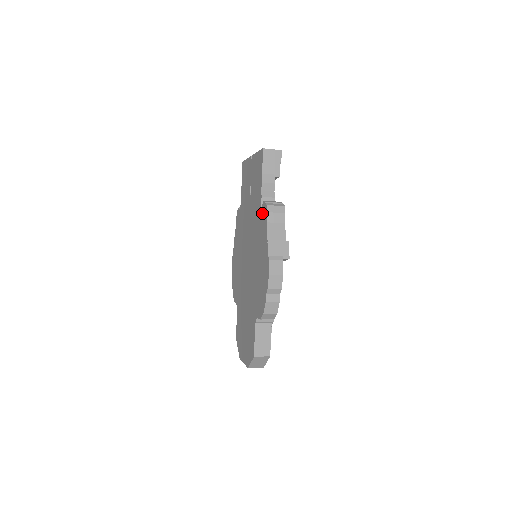
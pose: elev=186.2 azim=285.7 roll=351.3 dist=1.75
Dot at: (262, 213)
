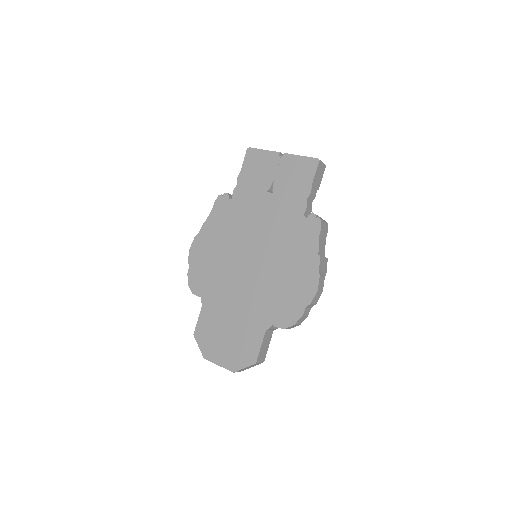
Dot at: (307, 224)
